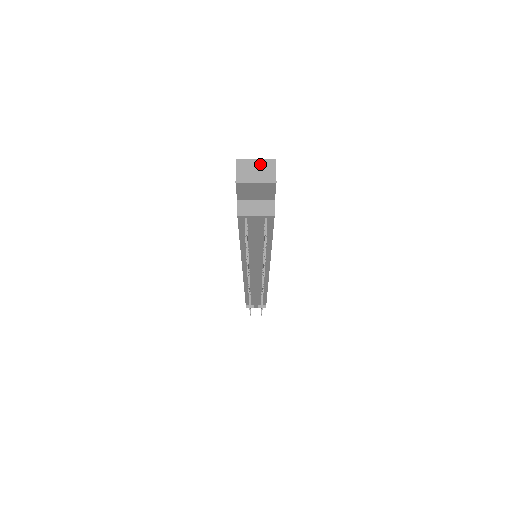
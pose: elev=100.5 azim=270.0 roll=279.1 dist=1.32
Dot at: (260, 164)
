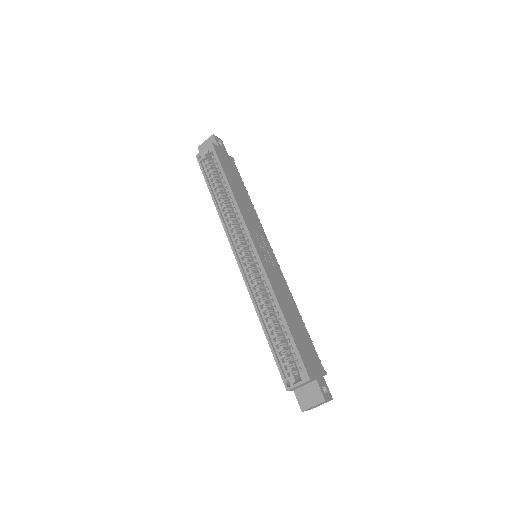
Dot at: occluded
